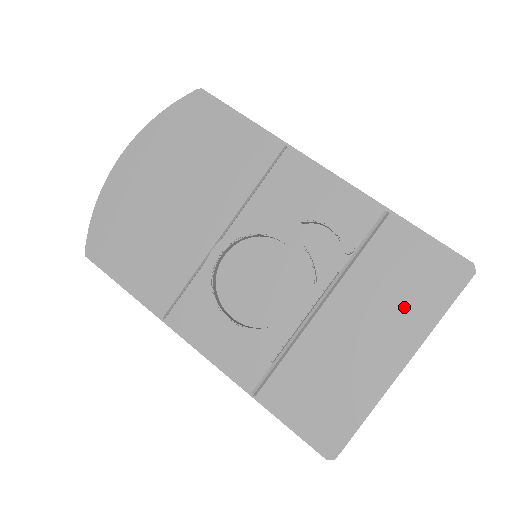
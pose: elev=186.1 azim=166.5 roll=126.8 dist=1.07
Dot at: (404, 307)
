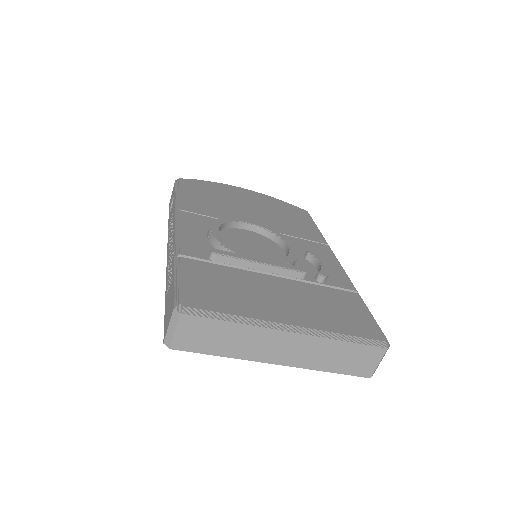
Dot at: (326, 315)
